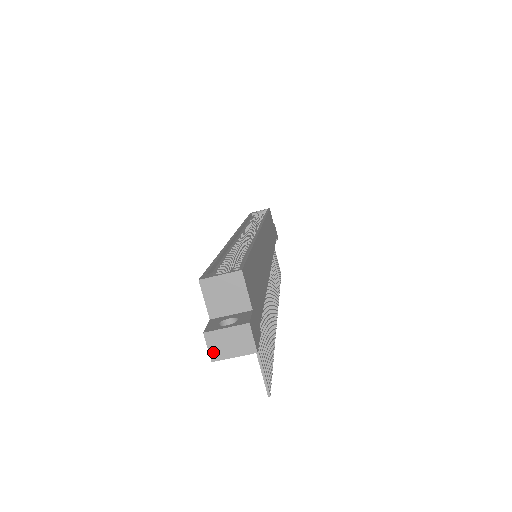
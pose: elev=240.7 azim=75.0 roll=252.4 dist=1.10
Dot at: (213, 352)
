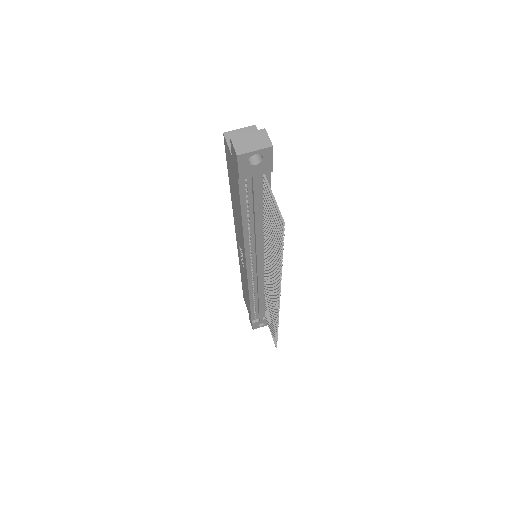
Dot at: (238, 149)
